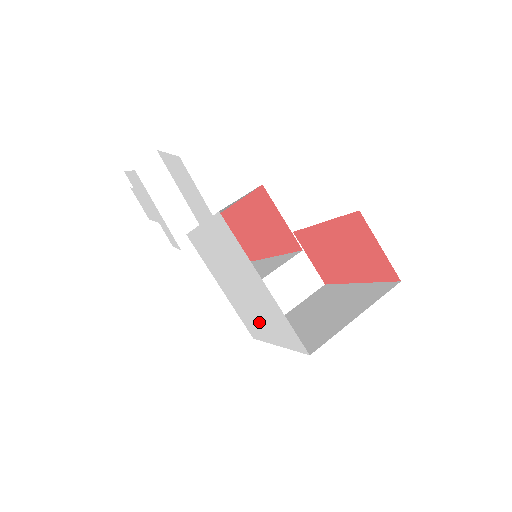
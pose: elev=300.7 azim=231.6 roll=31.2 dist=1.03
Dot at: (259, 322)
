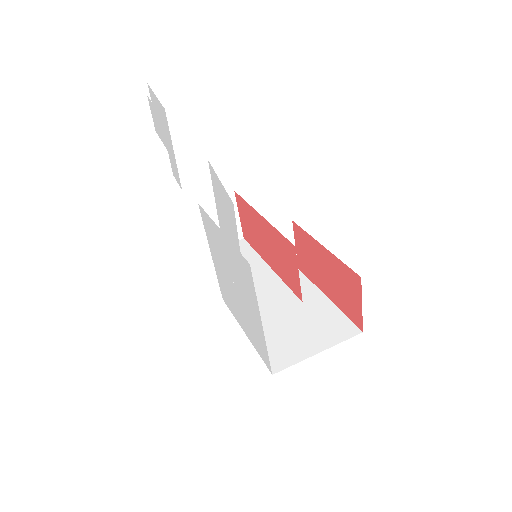
Dot at: (237, 310)
